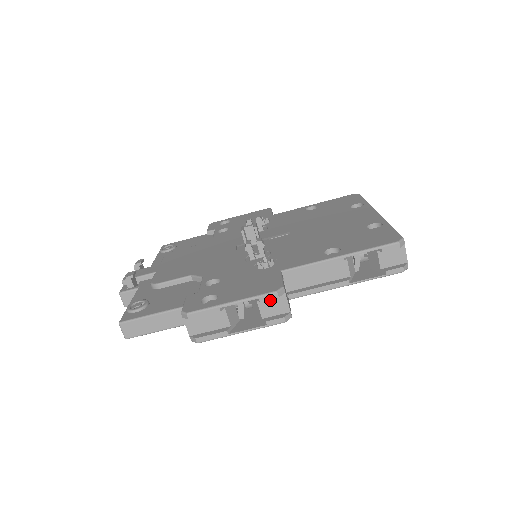
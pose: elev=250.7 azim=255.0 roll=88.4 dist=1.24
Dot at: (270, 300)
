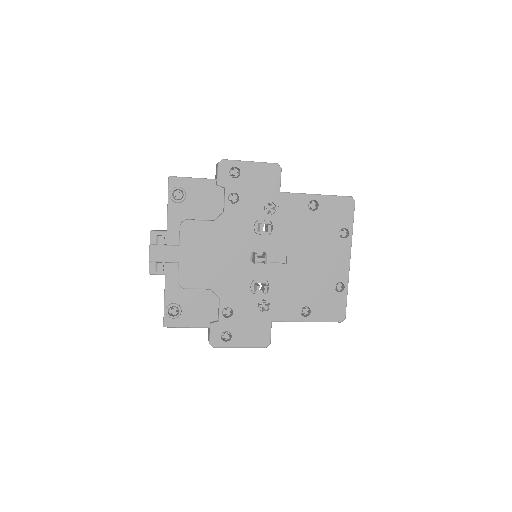
Dot at: occluded
